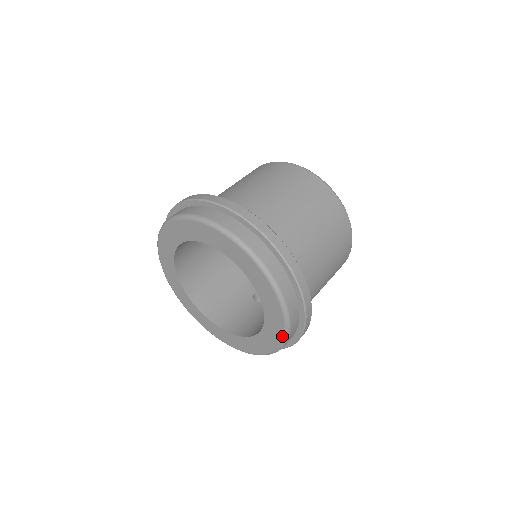
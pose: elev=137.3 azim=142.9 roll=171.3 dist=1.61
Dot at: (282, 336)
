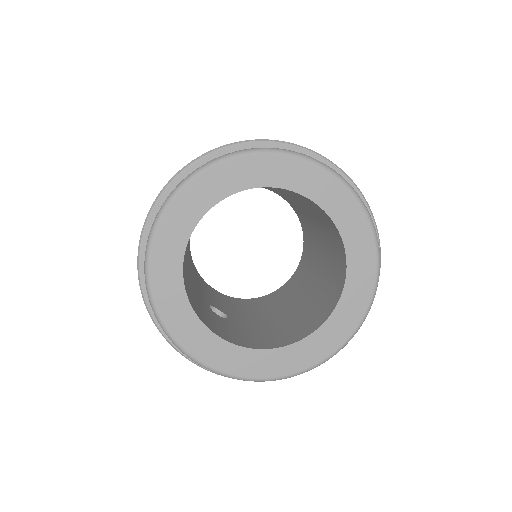
Dot at: (334, 350)
